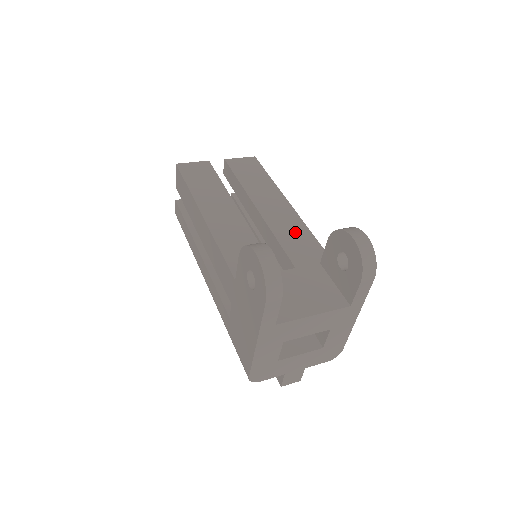
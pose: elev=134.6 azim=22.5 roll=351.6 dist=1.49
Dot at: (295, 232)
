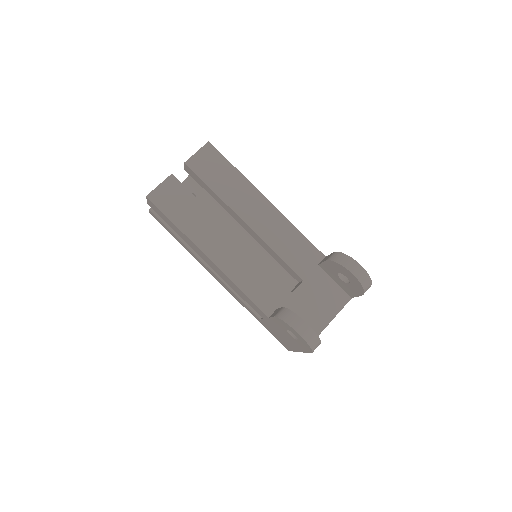
Dot at: (288, 238)
